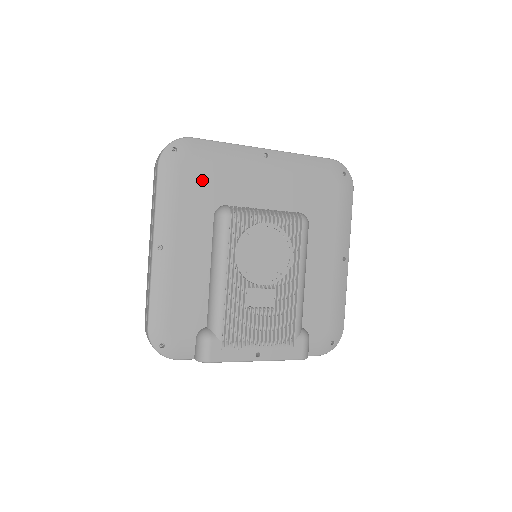
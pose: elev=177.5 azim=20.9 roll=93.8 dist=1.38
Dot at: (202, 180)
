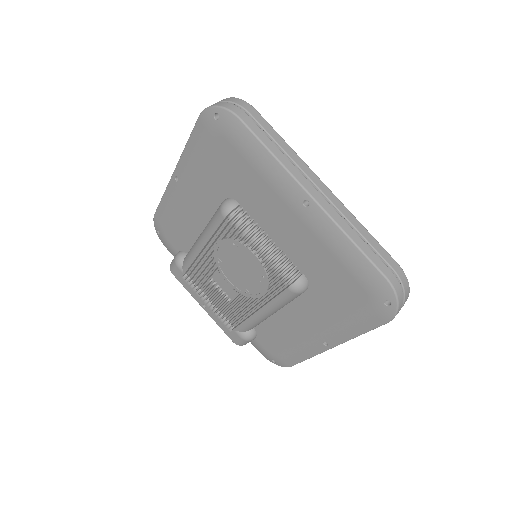
Dot at: (228, 165)
